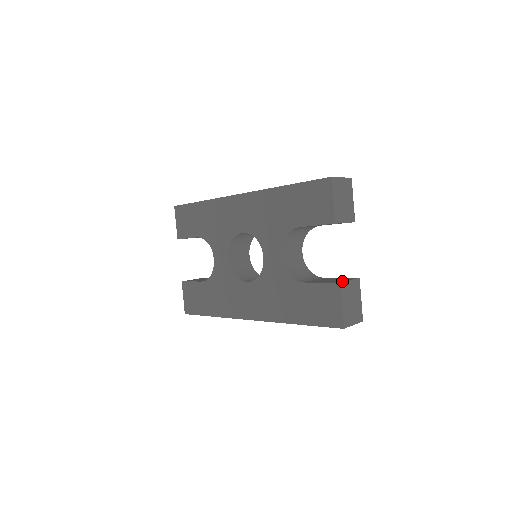
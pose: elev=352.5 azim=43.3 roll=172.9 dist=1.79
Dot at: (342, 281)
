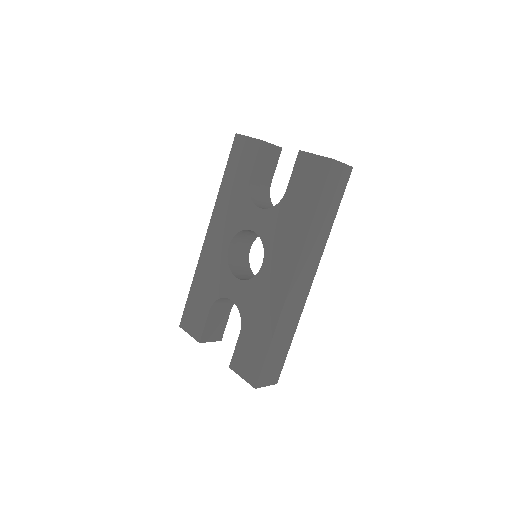
Dot at: occluded
